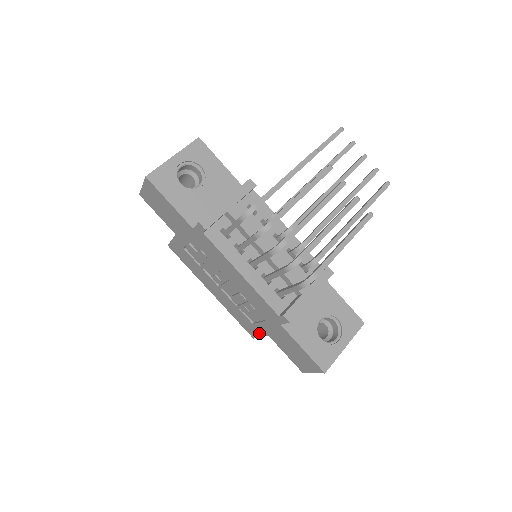
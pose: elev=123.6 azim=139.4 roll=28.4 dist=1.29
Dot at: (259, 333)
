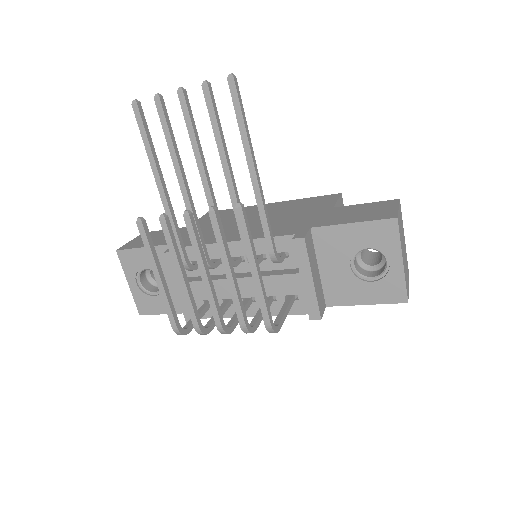
Dot at: occluded
